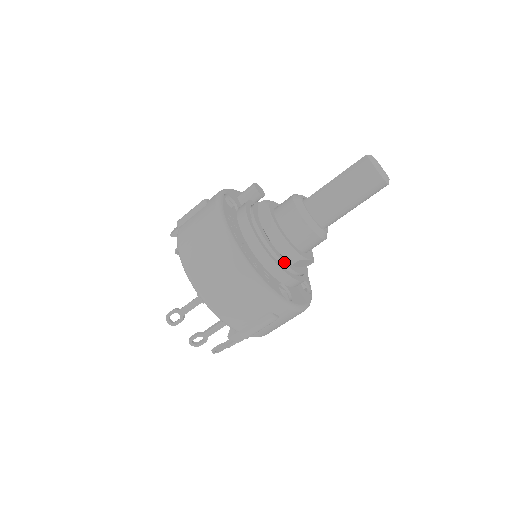
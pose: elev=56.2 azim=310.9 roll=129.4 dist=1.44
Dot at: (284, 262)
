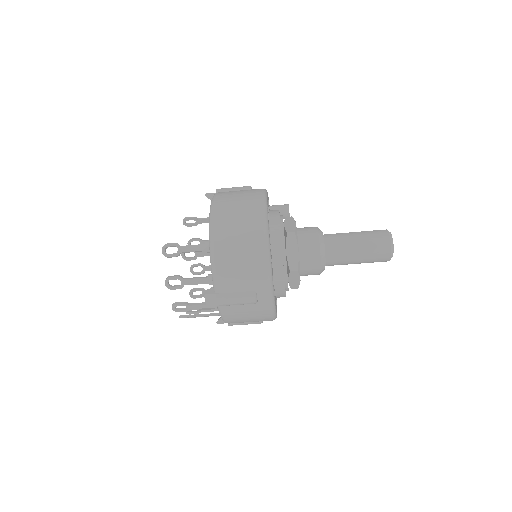
Dot at: occluded
